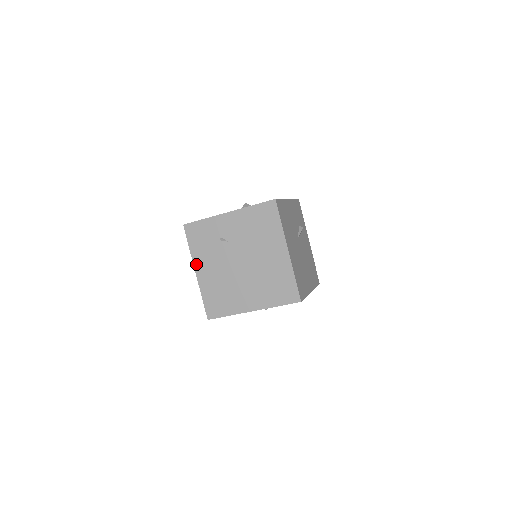
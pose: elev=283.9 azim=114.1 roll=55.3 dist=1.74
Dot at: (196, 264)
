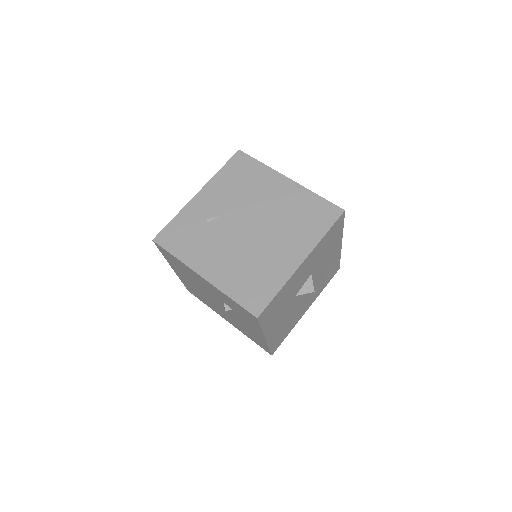
Dot at: (196, 267)
